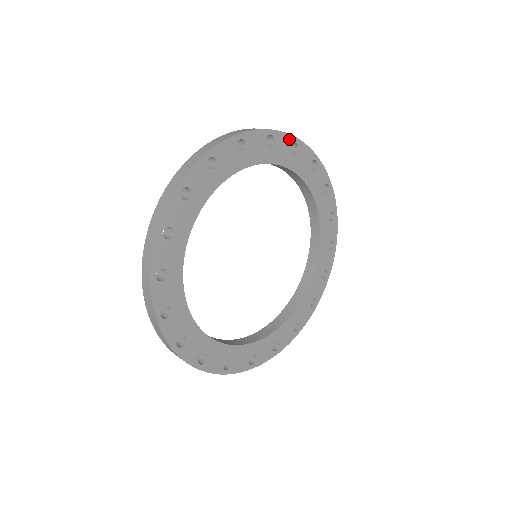
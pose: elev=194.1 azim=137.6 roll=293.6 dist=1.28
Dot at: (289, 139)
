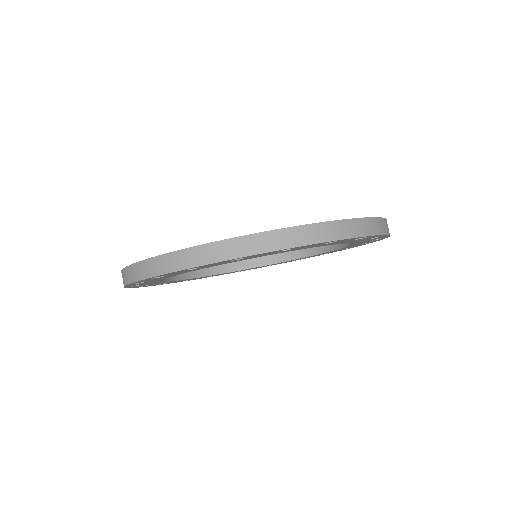
Dot at: (273, 251)
